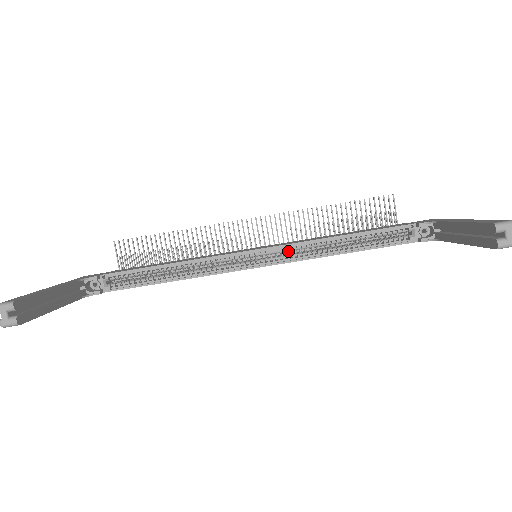
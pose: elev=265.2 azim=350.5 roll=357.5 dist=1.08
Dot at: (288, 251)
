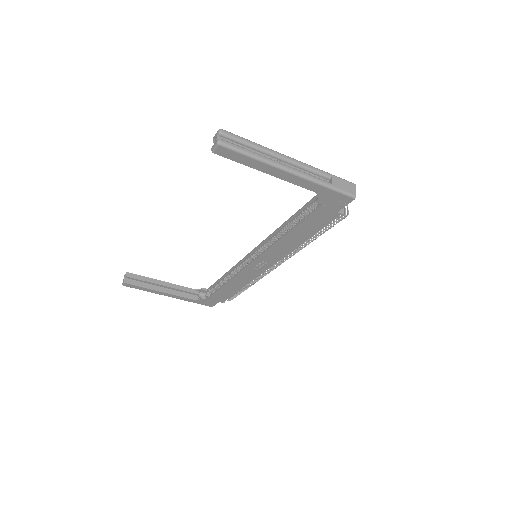
Dot at: occluded
